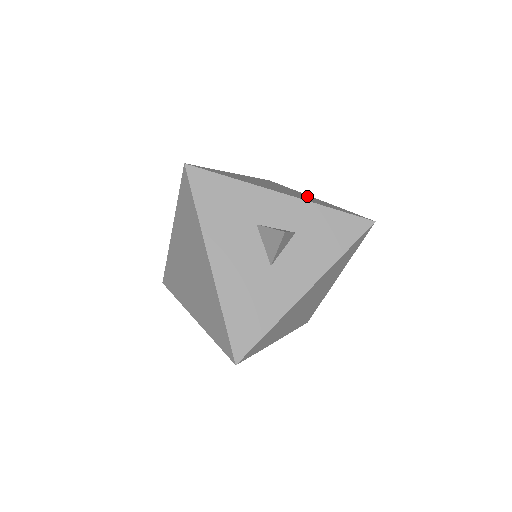
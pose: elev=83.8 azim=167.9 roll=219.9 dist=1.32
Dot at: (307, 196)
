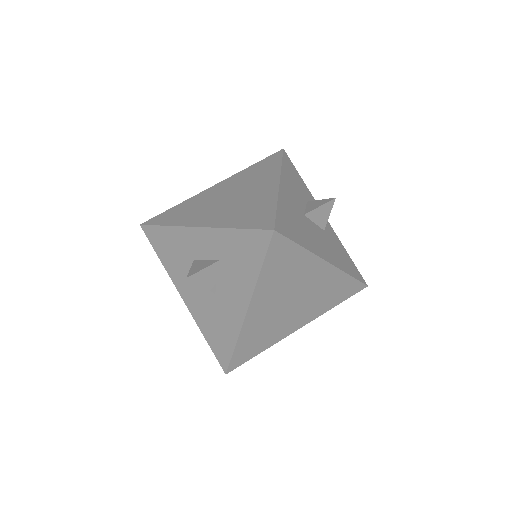
Dot at: (262, 190)
